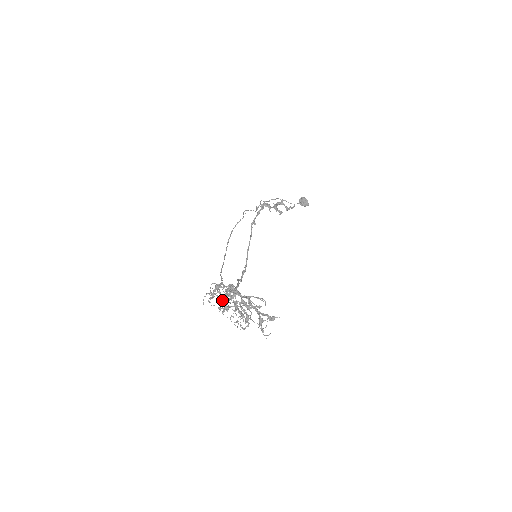
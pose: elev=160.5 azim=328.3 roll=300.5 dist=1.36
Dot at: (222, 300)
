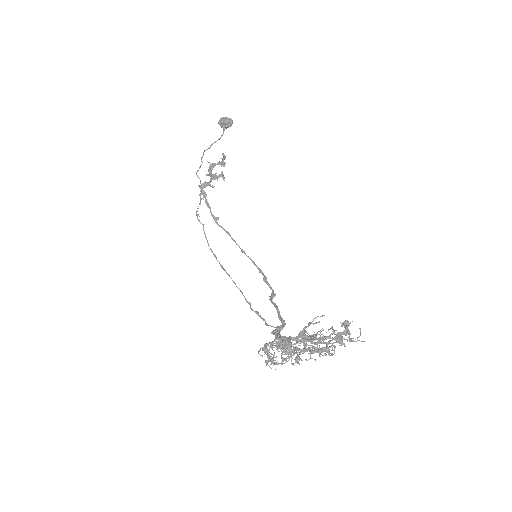
Dot at: occluded
